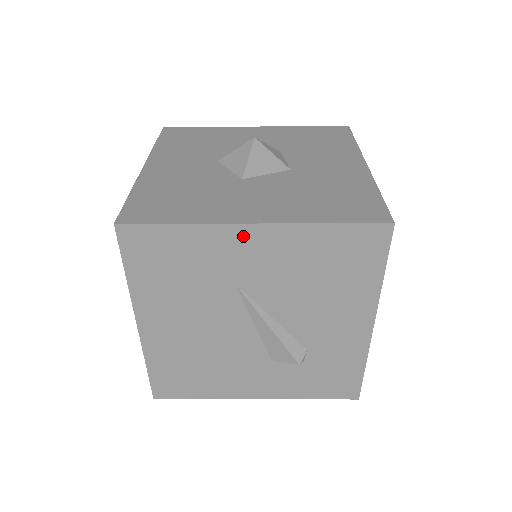
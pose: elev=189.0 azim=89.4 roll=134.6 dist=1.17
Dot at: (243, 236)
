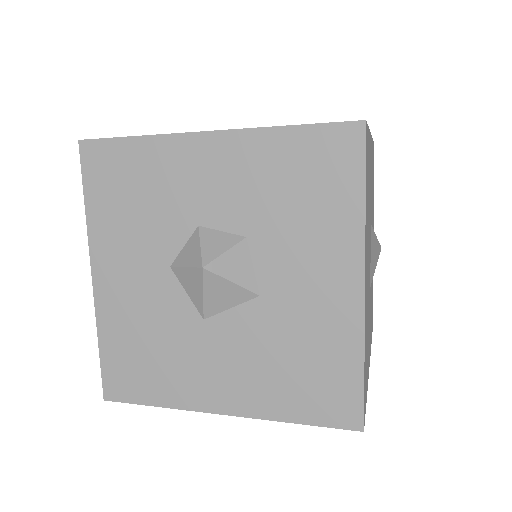
Dot at: occluded
